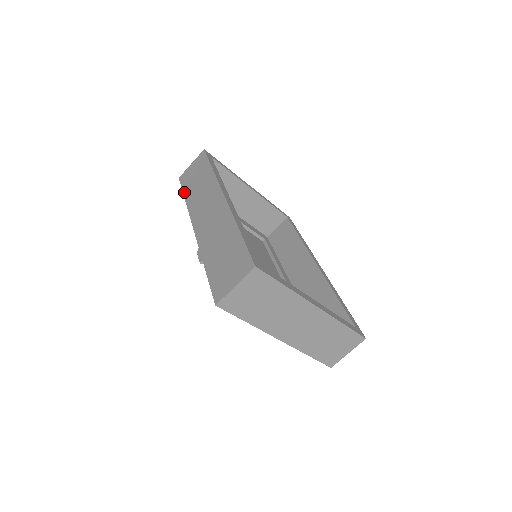
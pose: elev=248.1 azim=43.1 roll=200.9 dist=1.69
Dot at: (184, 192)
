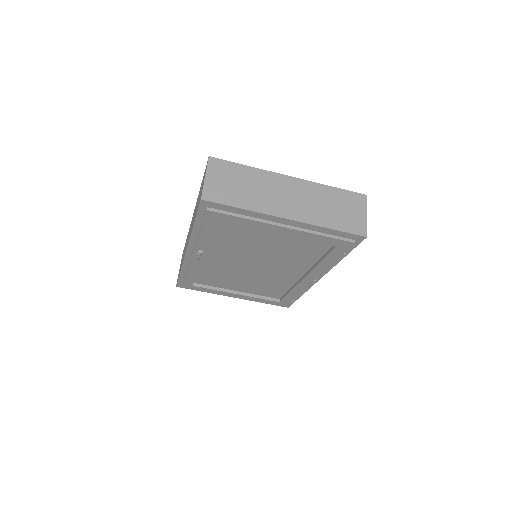
Dot at: (179, 275)
